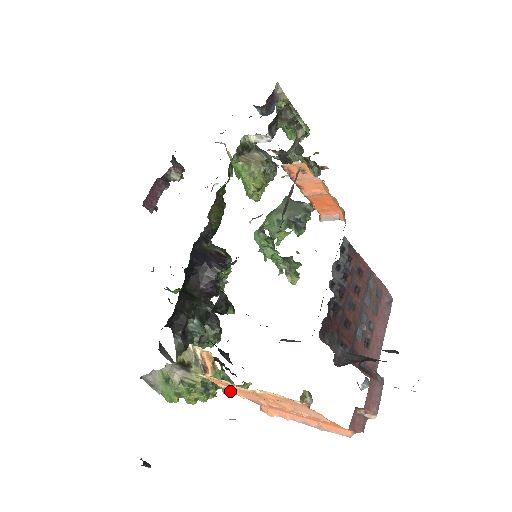
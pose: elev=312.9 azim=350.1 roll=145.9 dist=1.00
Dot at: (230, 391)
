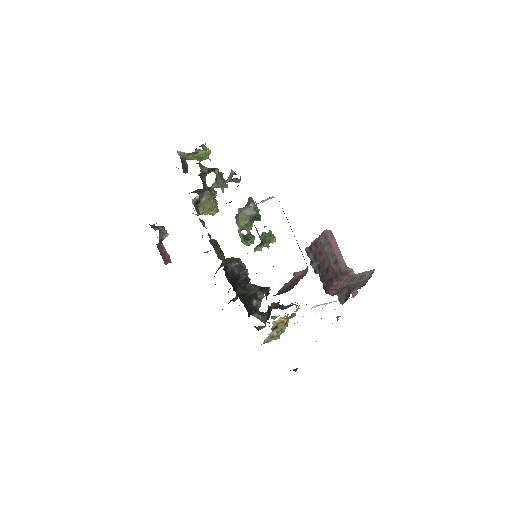
Dot at: (295, 315)
